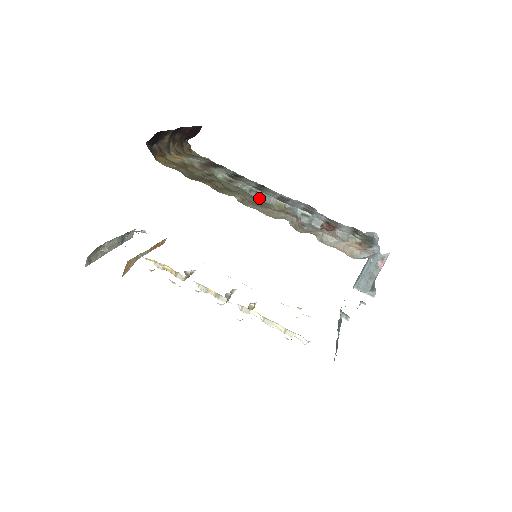
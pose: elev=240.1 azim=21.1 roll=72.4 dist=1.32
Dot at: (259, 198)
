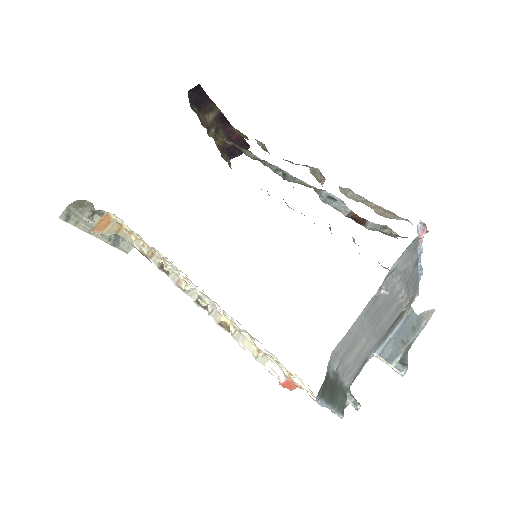
Dot at: (283, 178)
